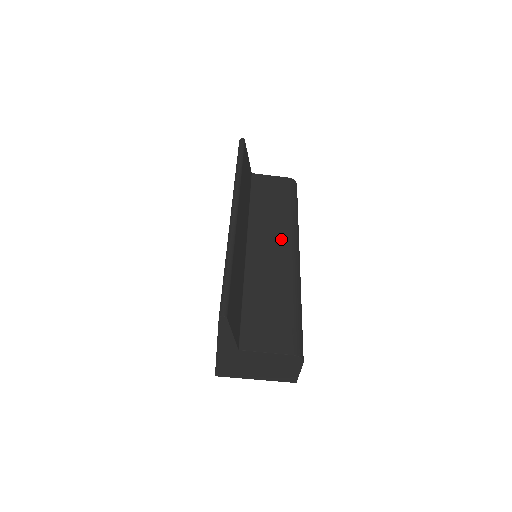
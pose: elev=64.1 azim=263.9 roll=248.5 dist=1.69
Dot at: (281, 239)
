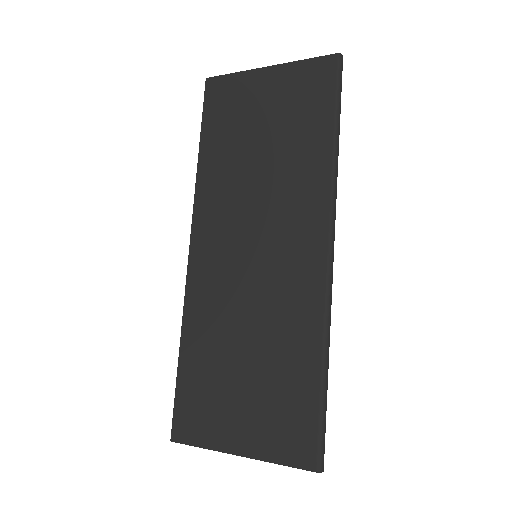
Dot at: occluded
